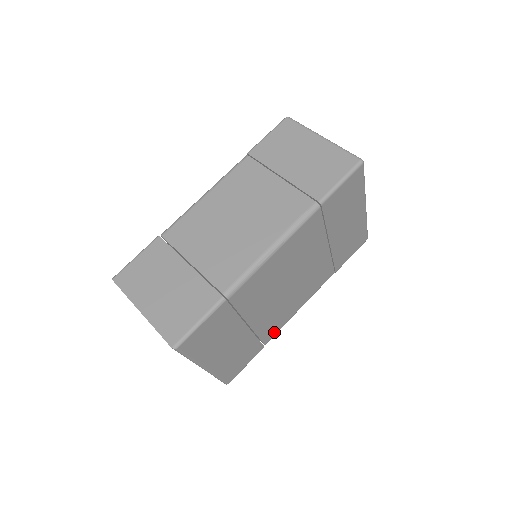
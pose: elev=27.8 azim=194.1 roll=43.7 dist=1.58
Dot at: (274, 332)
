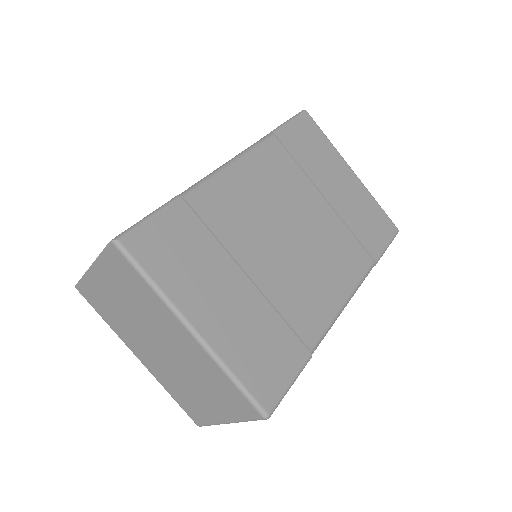
Dot at: (316, 328)
